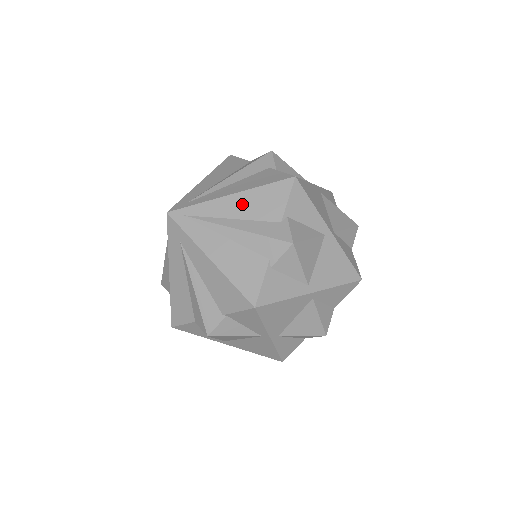
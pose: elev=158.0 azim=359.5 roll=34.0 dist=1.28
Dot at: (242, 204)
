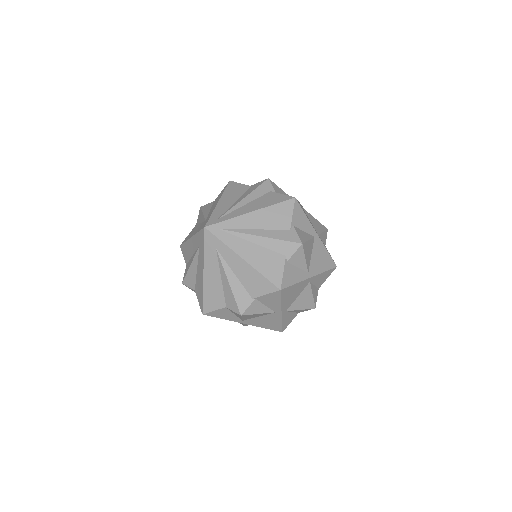
Dot at: (261, 218)
